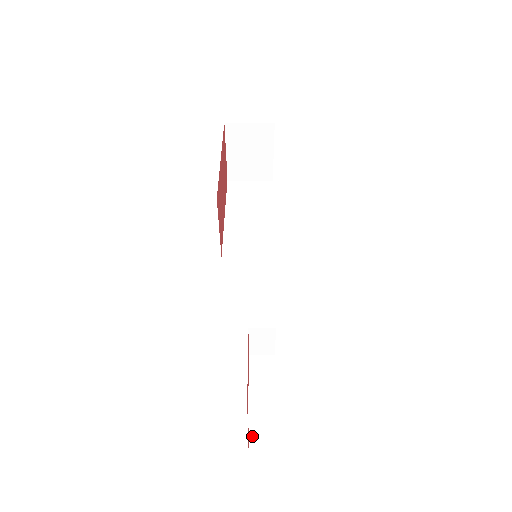
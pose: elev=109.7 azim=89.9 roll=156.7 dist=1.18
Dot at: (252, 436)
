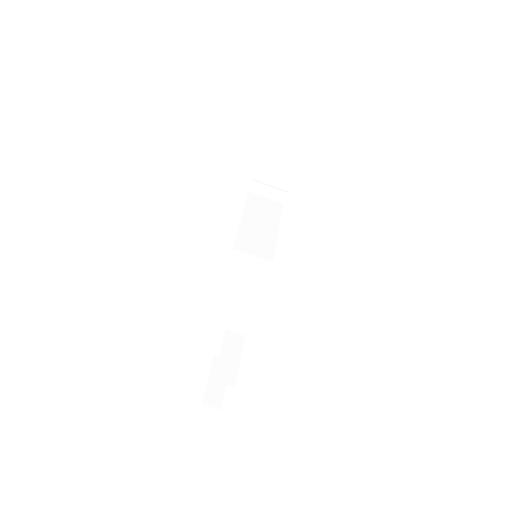
Dot at: (207, 392)
